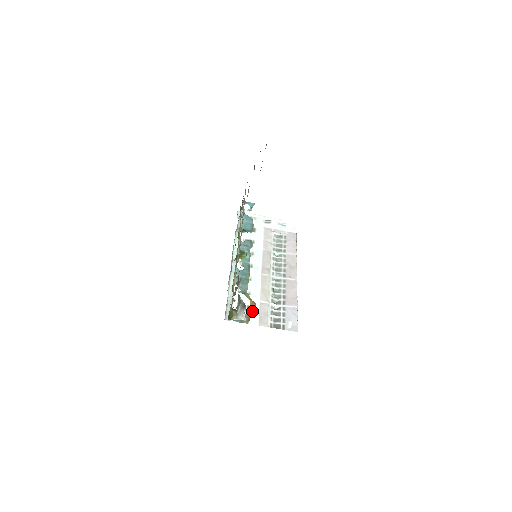
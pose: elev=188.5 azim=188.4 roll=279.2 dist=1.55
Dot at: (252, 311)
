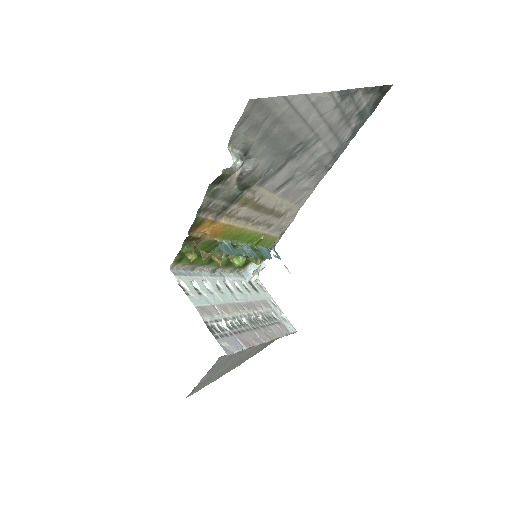
Dot at: (200, 297)
